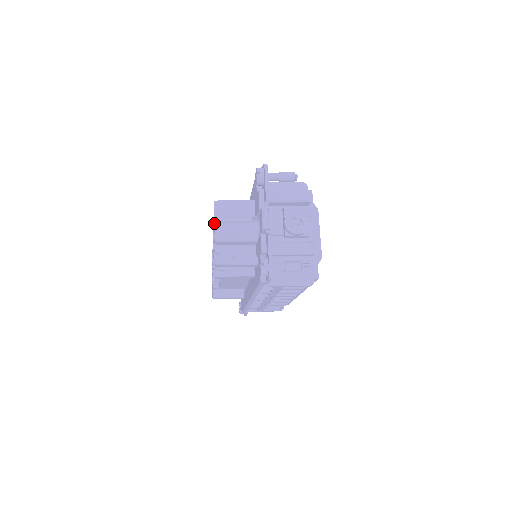
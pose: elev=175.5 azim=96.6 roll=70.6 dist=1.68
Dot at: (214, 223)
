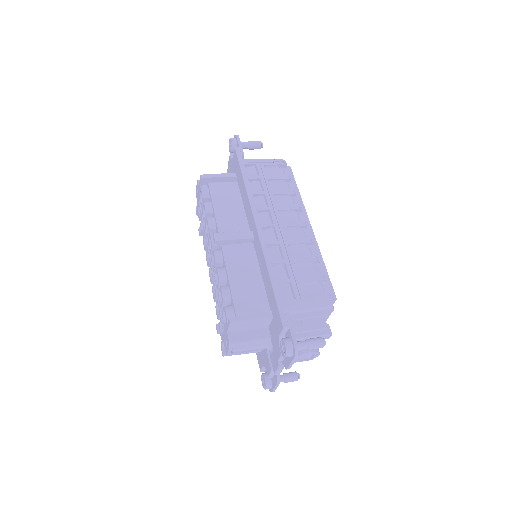
Dot at: (226, 329)
